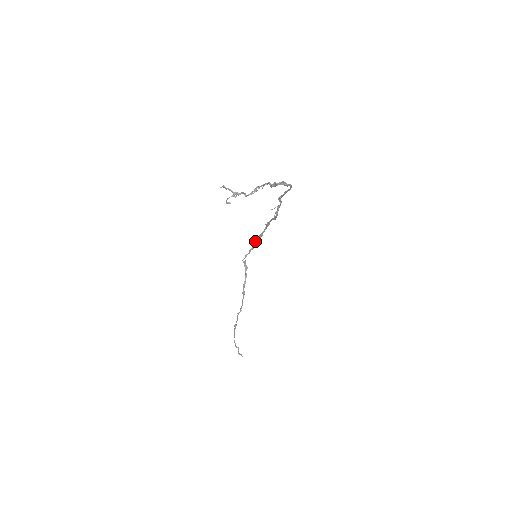
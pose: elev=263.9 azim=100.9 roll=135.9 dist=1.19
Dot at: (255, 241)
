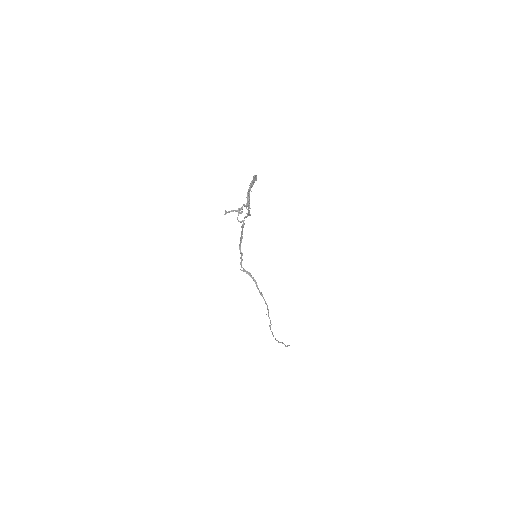
Dot at: (239, 247)
